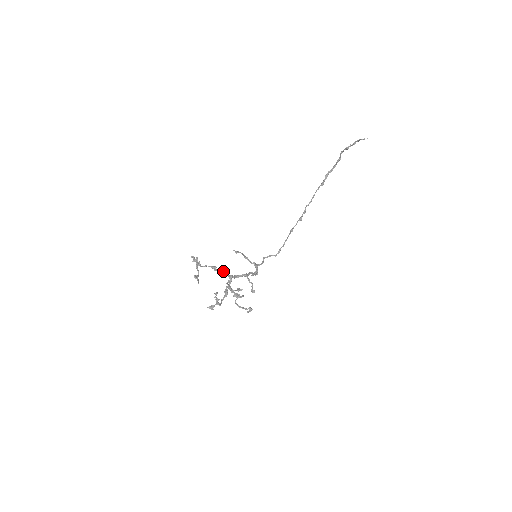
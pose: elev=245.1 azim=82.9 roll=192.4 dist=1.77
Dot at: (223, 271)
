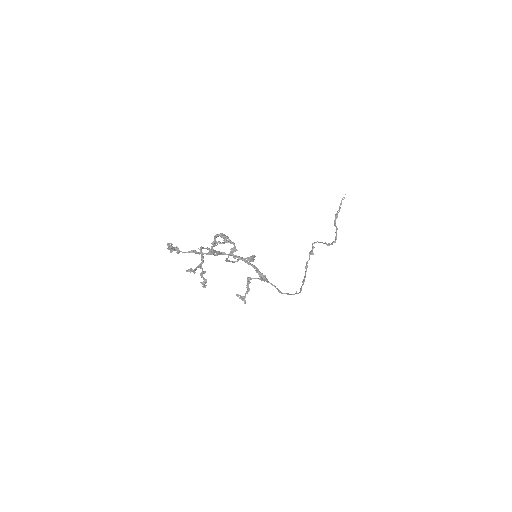
Dot at: occluded
